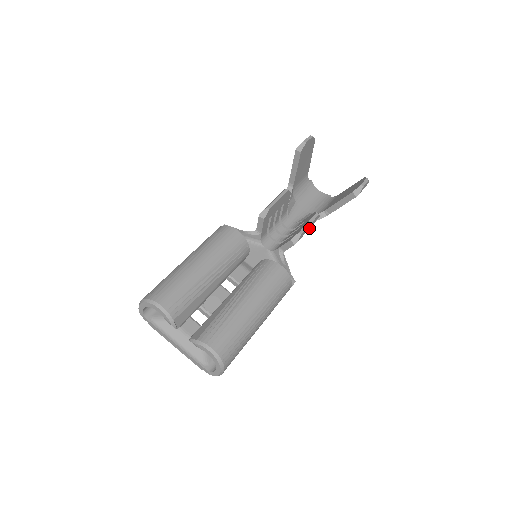
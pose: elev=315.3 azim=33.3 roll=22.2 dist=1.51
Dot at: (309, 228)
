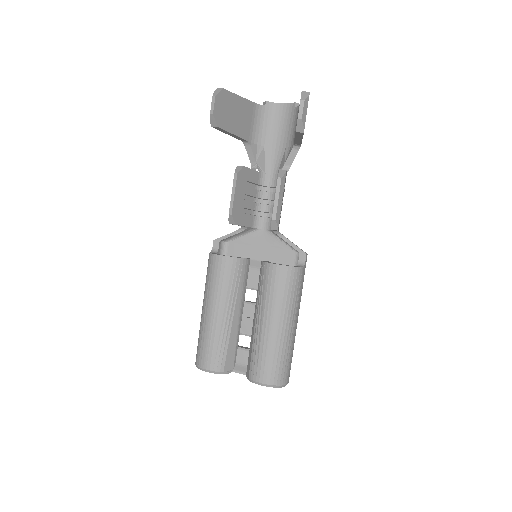
Dot at: (282, 199)
